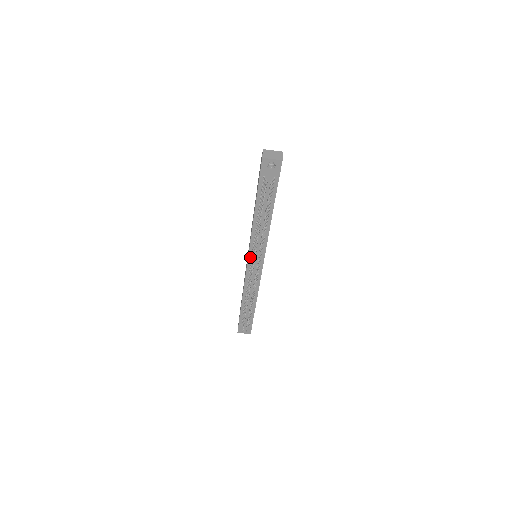
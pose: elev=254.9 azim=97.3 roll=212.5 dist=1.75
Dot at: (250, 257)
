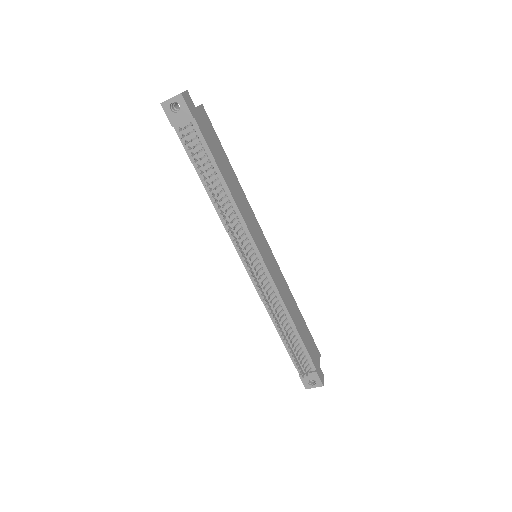
Dot at: (241, 255)
